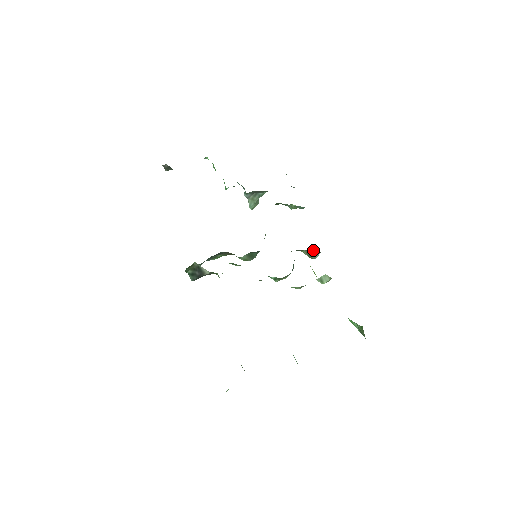
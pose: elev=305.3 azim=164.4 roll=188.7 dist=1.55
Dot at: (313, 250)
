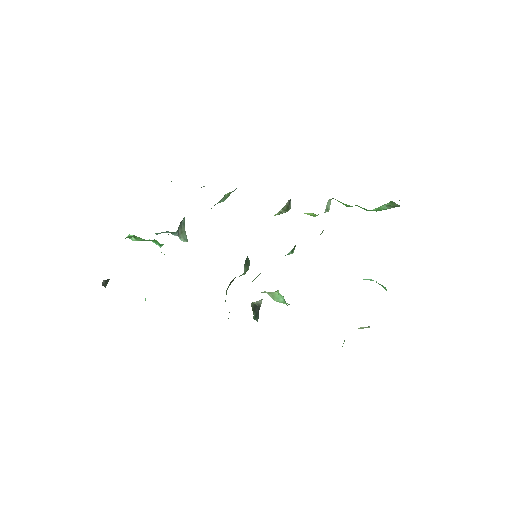
Dot at: (287, 202)
